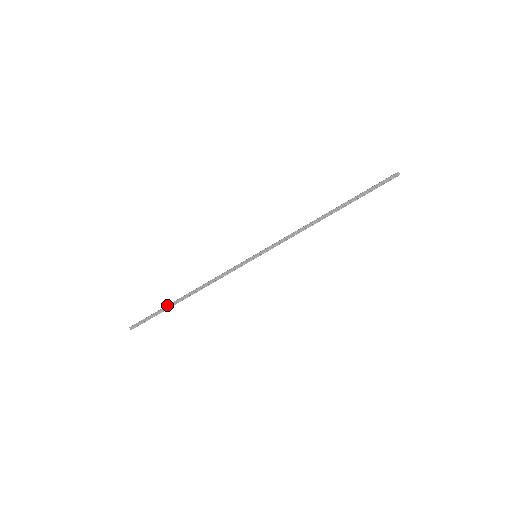
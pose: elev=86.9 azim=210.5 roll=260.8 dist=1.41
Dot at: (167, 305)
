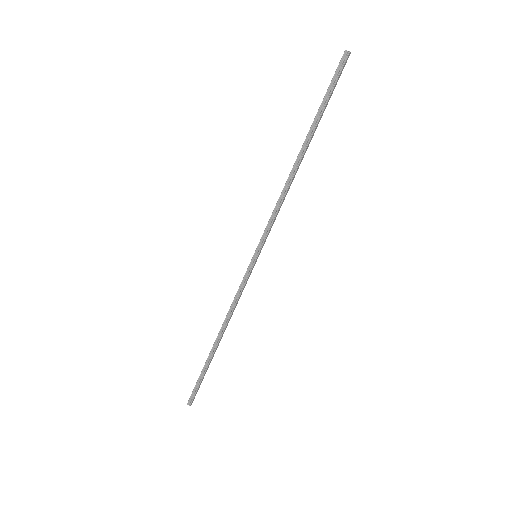
Dot at: occluded
